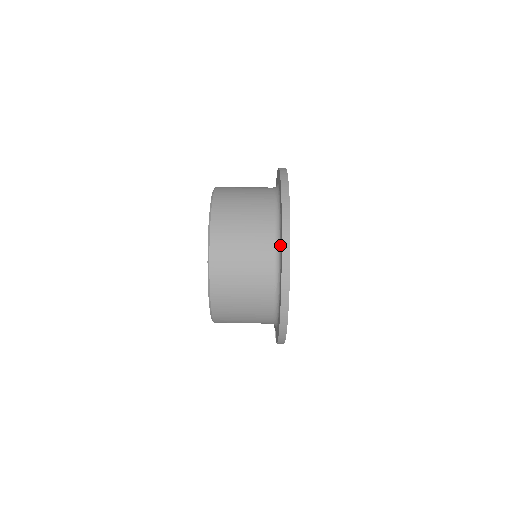
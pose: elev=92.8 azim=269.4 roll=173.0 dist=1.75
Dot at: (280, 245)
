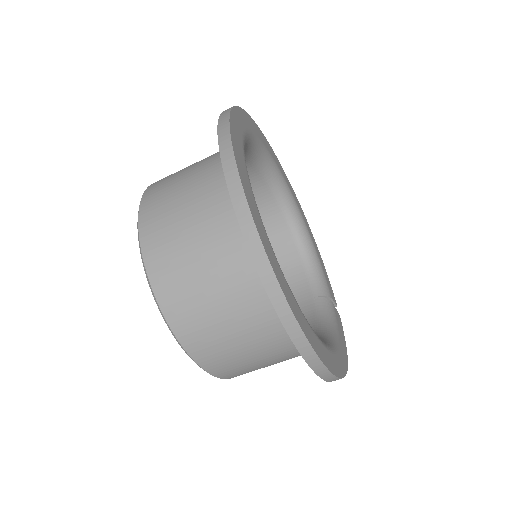
Dot at: occluded
